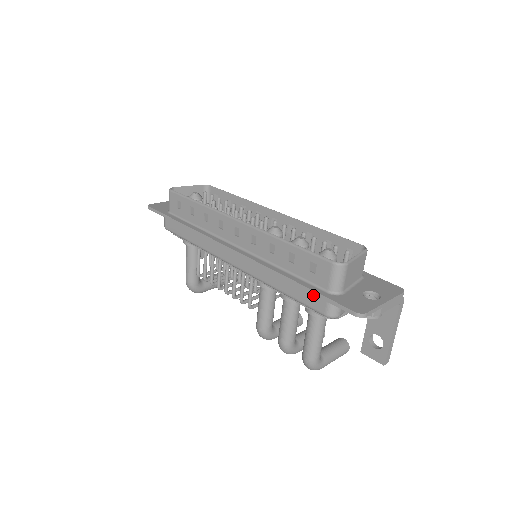
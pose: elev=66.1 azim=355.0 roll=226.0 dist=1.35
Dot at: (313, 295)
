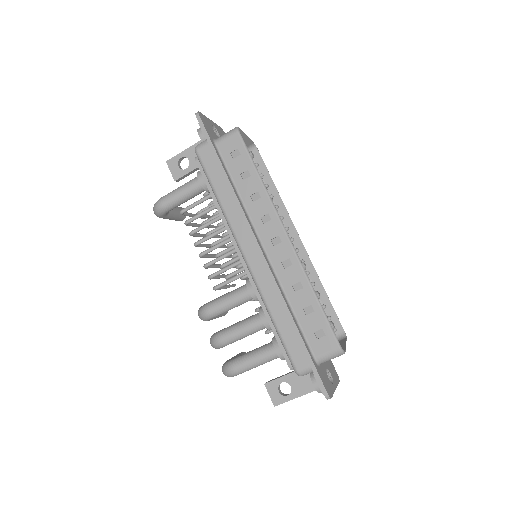
Dot at: (302, 350)
